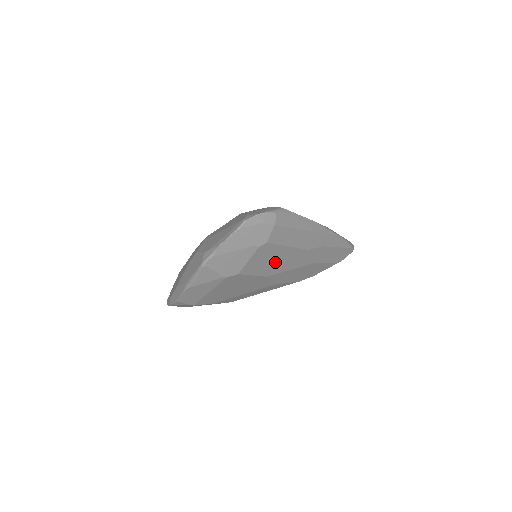
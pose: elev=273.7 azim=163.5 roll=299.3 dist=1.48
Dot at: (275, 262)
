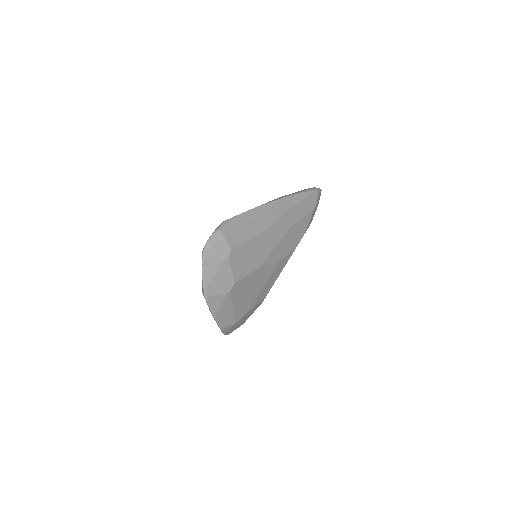
Dot at: (255, 254)
